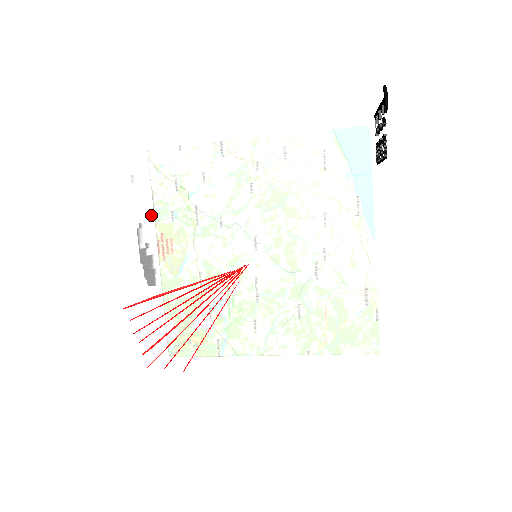
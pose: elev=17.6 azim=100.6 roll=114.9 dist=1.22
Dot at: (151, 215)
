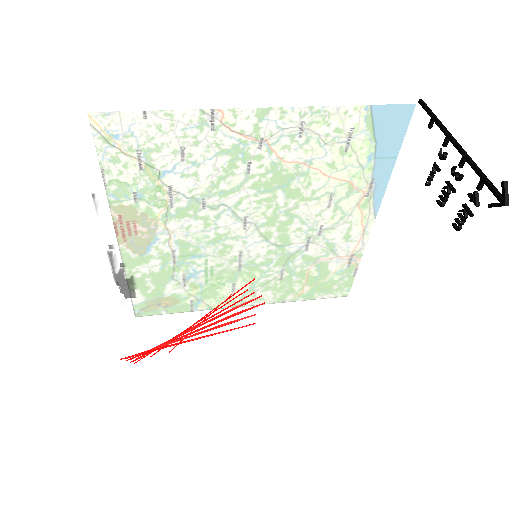
Dot at: (127, 236)
